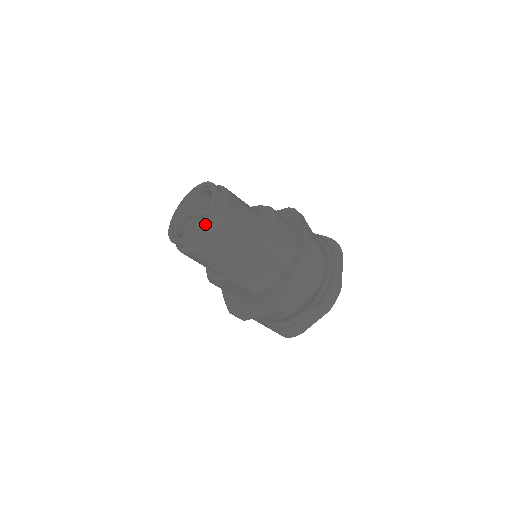
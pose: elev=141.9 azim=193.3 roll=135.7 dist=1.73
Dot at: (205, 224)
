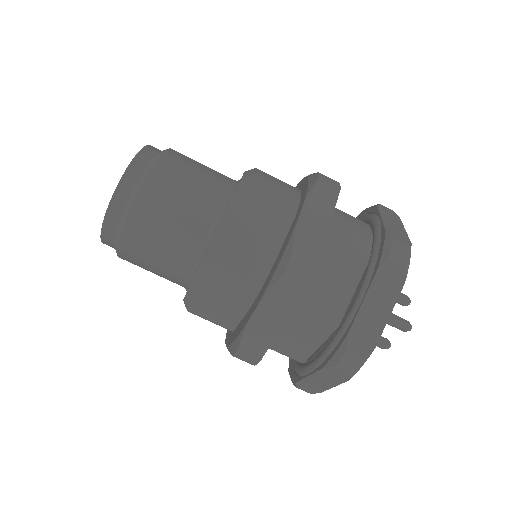
Dot at: (129, 172)
